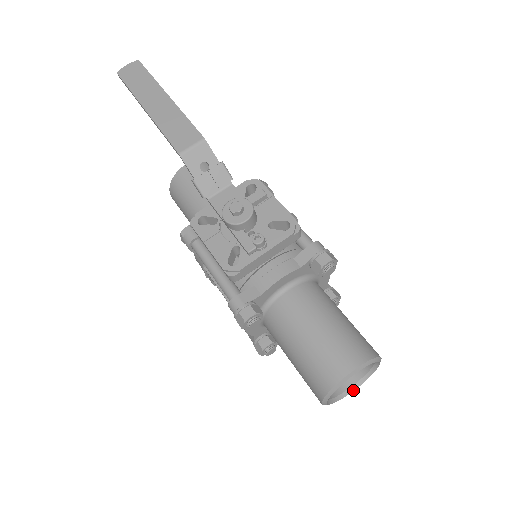
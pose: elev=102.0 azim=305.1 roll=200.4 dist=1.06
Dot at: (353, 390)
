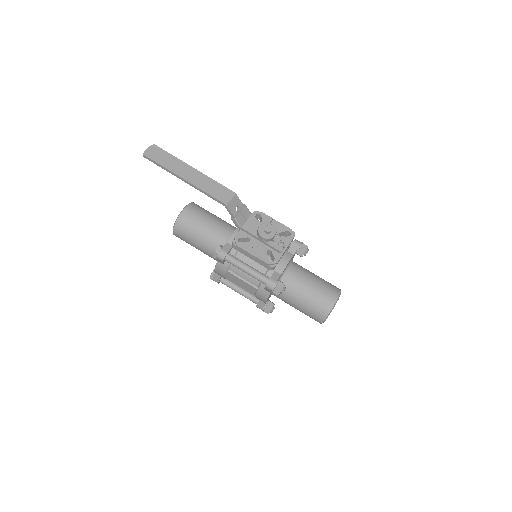
Dot at: occluded
